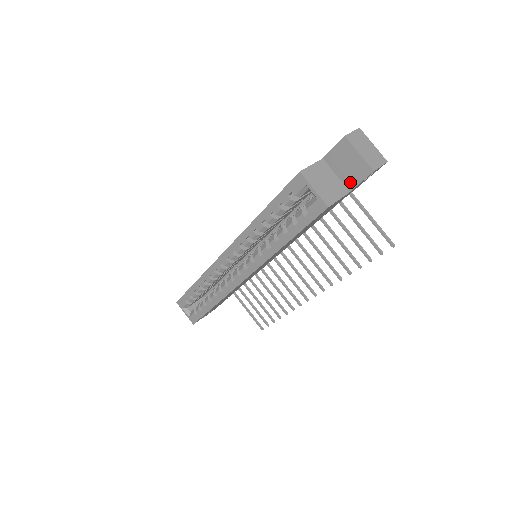
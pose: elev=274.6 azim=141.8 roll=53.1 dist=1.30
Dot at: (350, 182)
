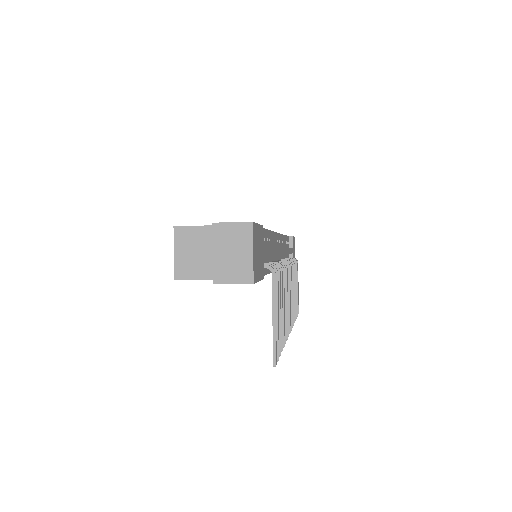
Dot at: occluded
